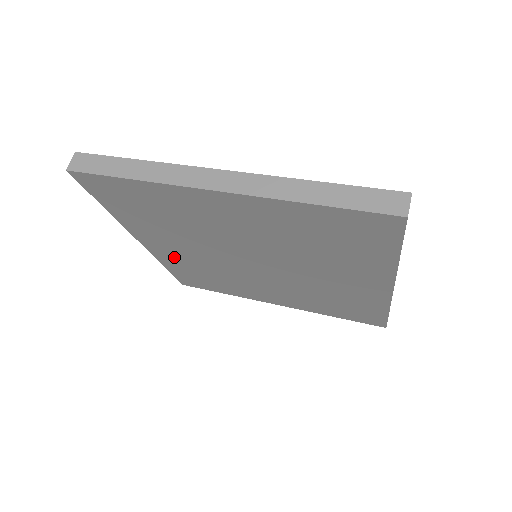
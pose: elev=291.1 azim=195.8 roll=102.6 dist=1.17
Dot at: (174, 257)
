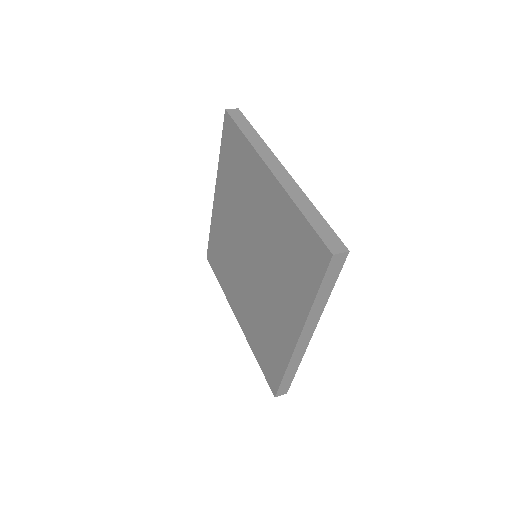
Dot at: (247, 321)
